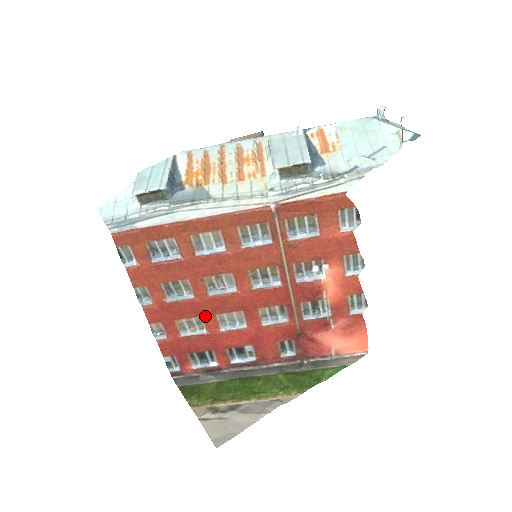
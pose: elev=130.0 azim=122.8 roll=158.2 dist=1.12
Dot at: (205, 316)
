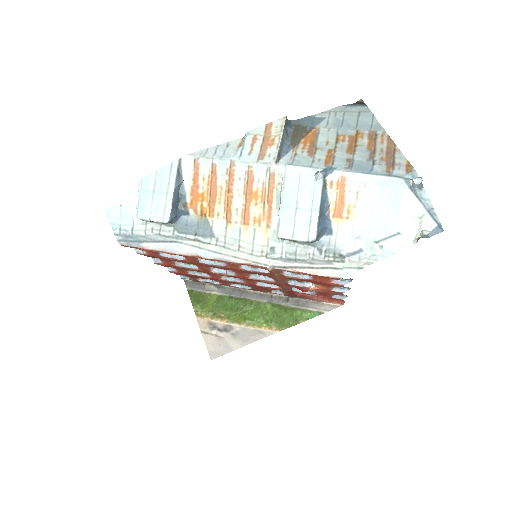
Dot at: (209, 273)
